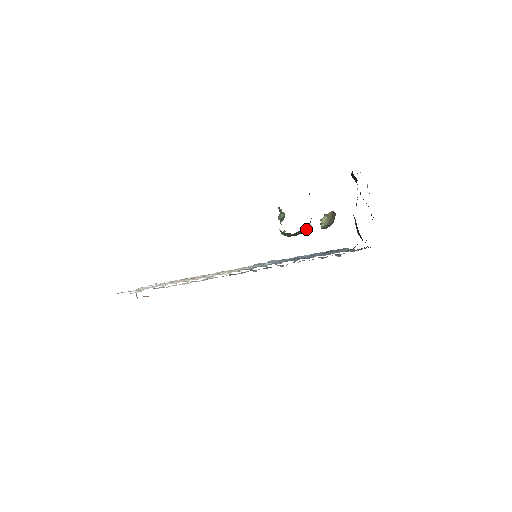
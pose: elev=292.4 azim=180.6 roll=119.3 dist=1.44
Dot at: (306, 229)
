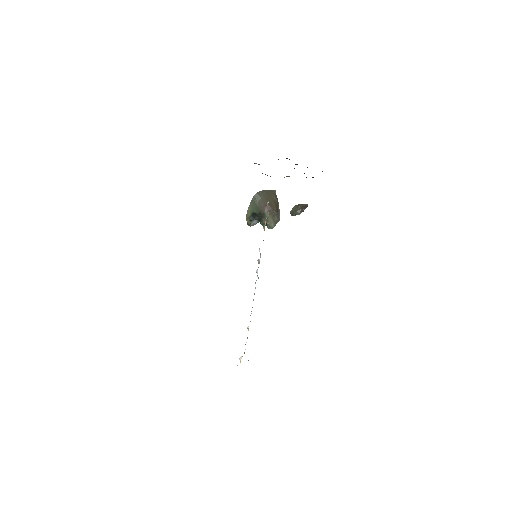
Dot at: (262, 206)
